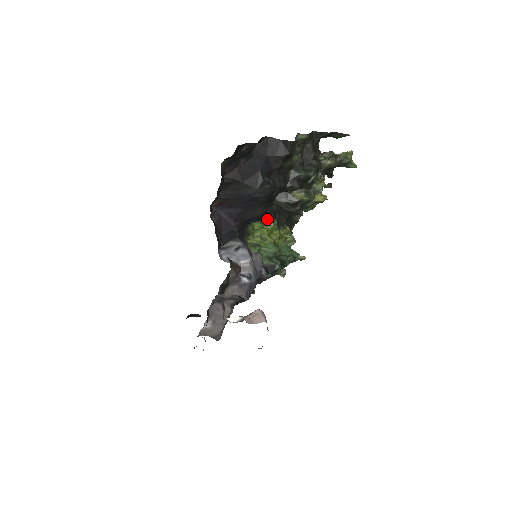
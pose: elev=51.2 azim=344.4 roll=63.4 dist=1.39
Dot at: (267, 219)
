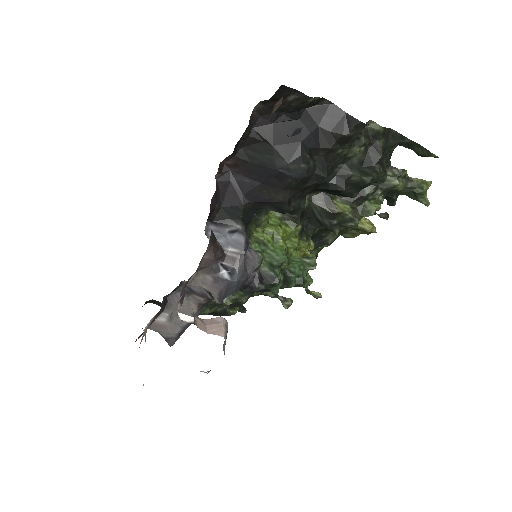
Dot at: (290, 218)
